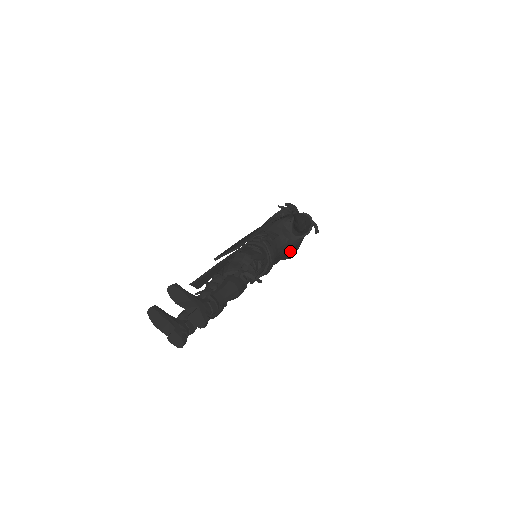
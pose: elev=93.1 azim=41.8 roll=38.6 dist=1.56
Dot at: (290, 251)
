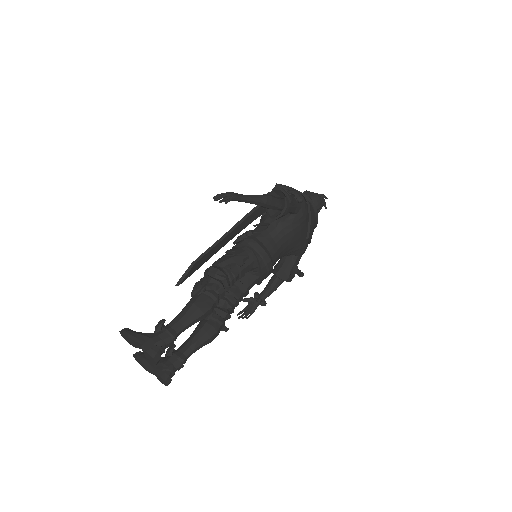
Dot at: occluded
